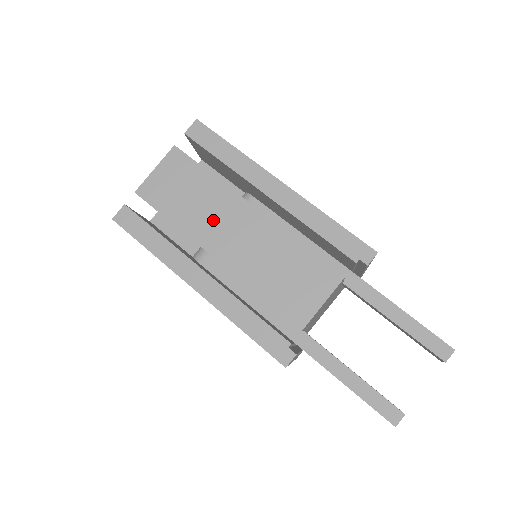
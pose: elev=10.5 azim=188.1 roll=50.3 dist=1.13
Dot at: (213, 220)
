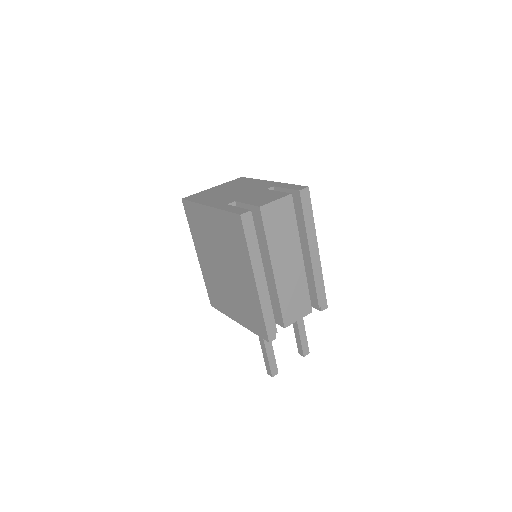
Dot at: (284, 251)
